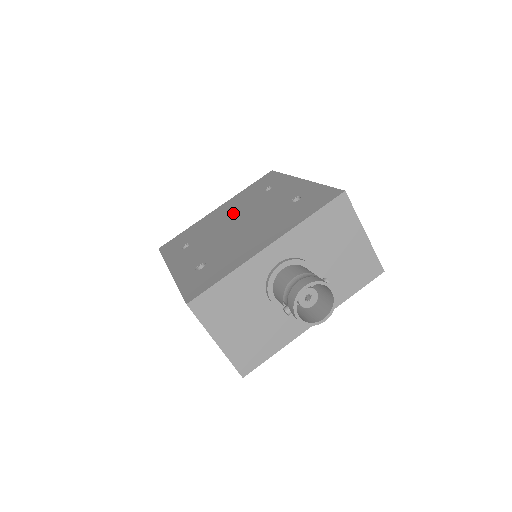
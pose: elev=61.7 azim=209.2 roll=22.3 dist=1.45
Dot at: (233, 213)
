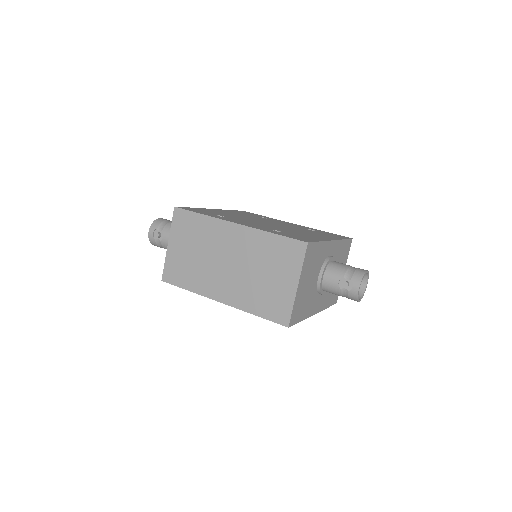
Dot at: (248, 217)
